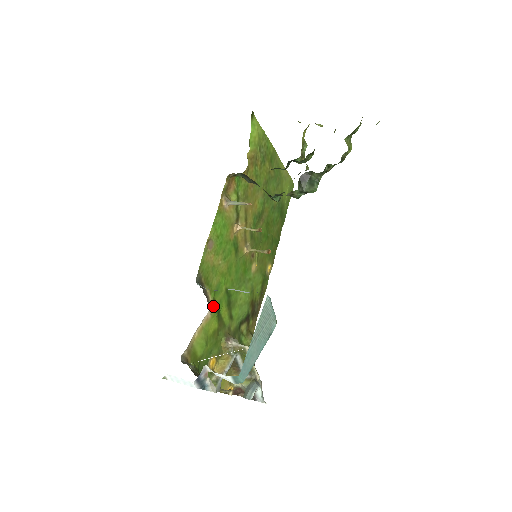
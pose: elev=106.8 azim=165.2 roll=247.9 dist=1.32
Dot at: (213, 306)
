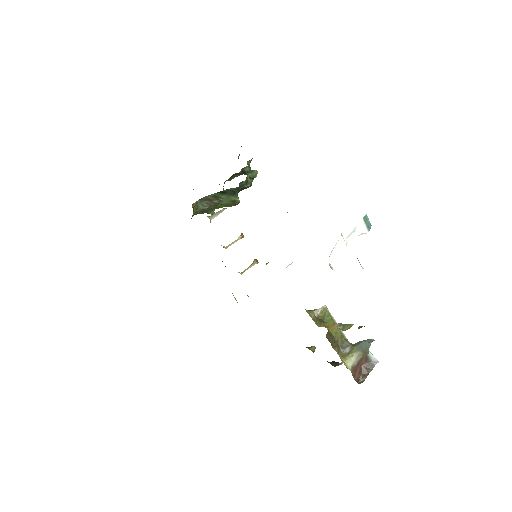
Dot at: occluded
